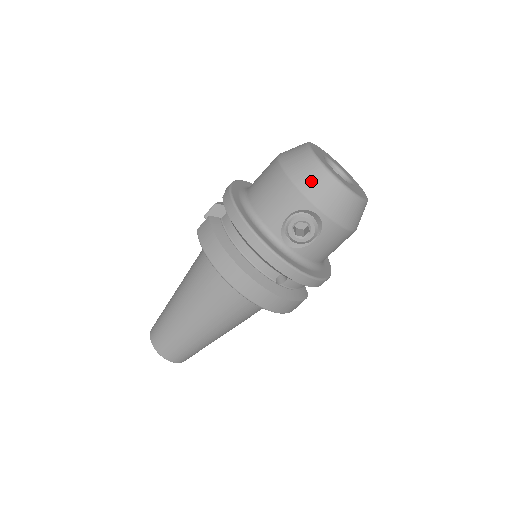
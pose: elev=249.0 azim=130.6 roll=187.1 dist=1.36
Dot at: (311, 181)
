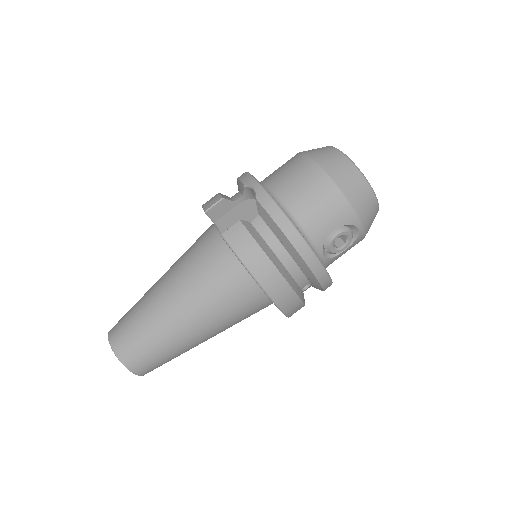
Dot at: (360, 197)
